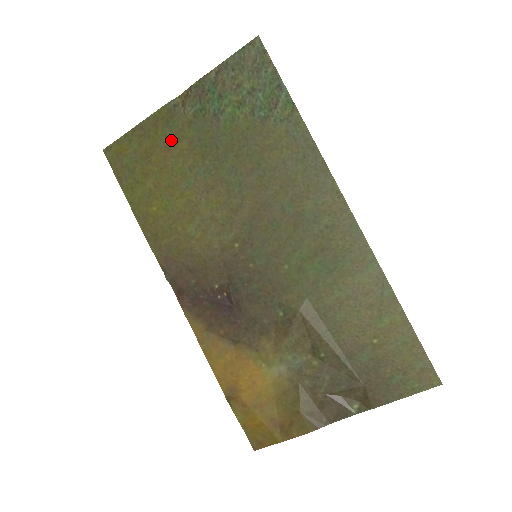
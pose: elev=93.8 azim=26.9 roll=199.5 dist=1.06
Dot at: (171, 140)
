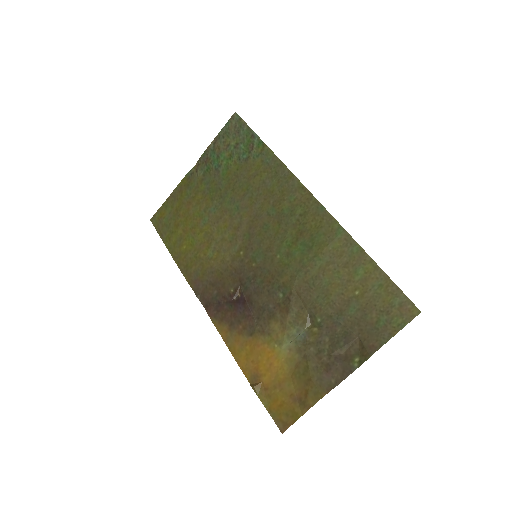
Dot at: (191, 196)
